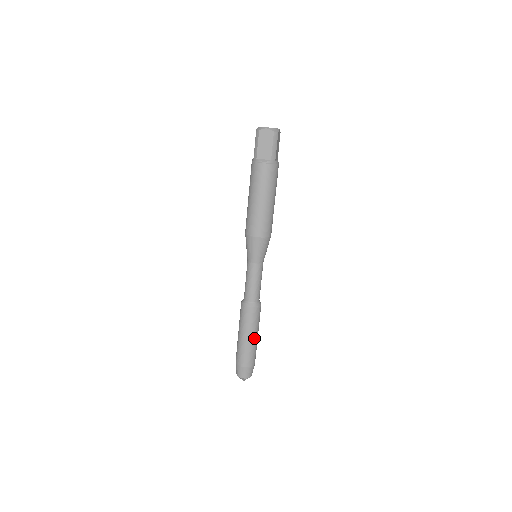
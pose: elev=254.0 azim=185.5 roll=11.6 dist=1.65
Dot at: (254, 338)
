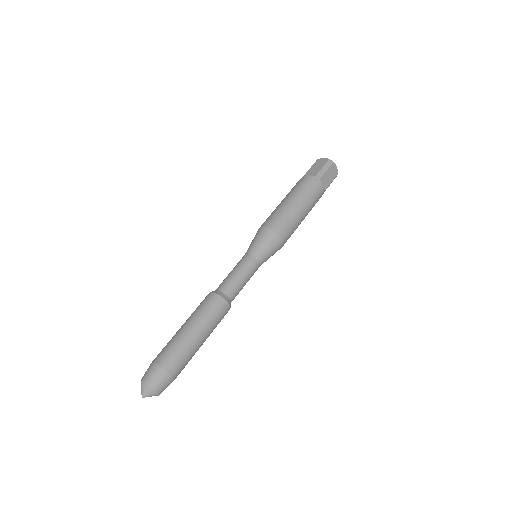
Dot at: (194, 333)
